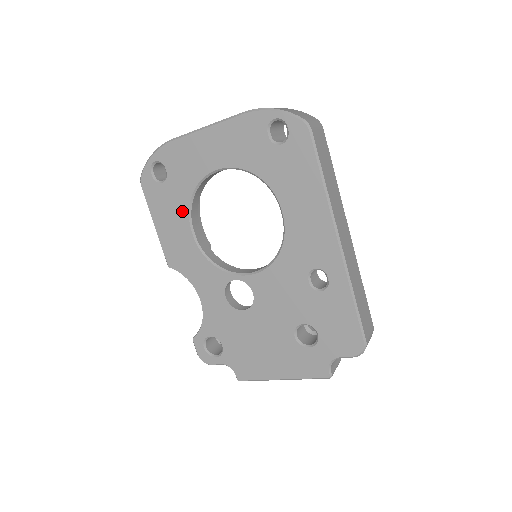
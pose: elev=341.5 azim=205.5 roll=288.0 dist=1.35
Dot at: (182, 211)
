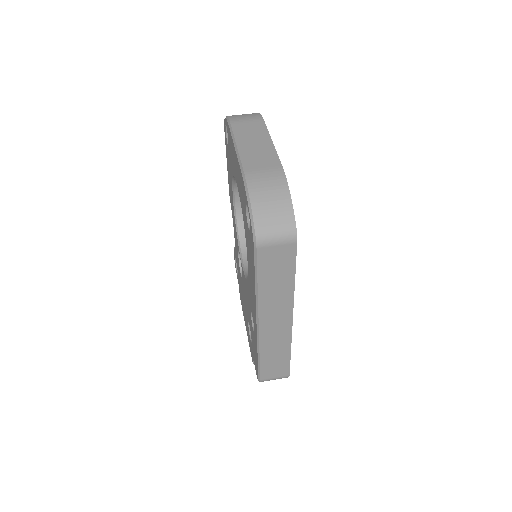
Dot at: (231, 178)
